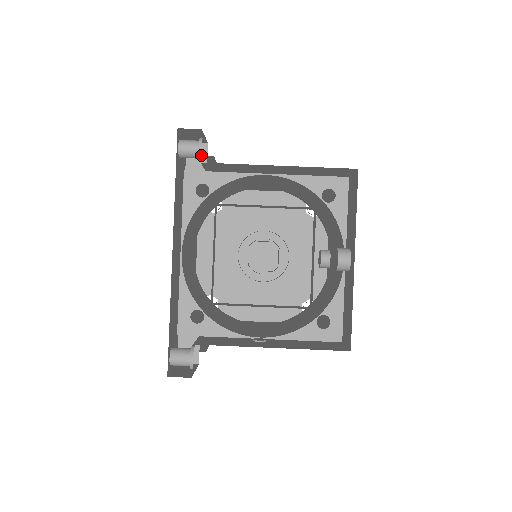
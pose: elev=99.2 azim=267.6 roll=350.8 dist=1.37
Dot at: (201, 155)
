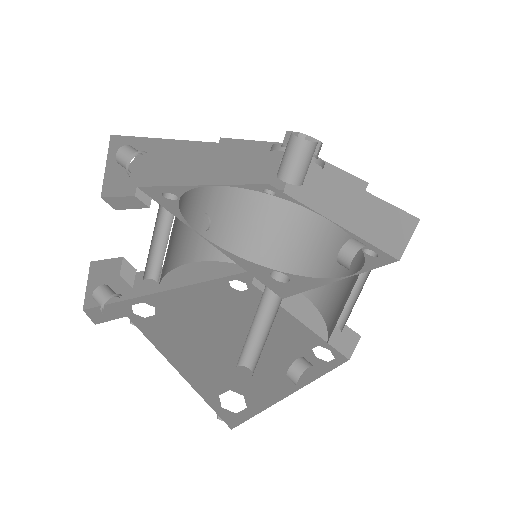
Dot at: occluded
